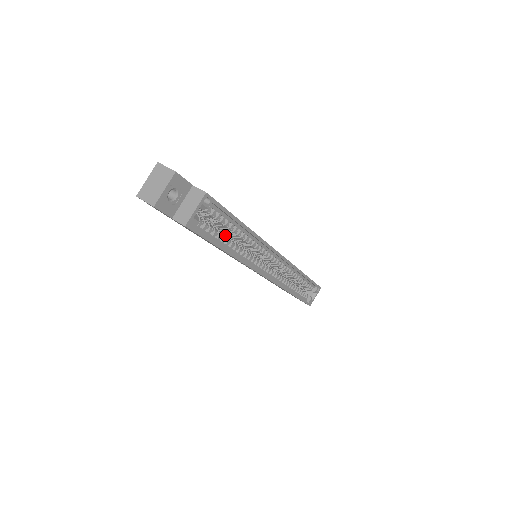
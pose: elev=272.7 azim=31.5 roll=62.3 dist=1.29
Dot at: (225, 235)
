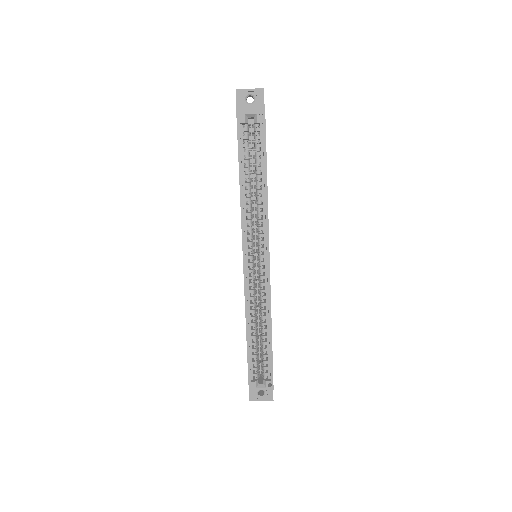
Dot at: occluded
